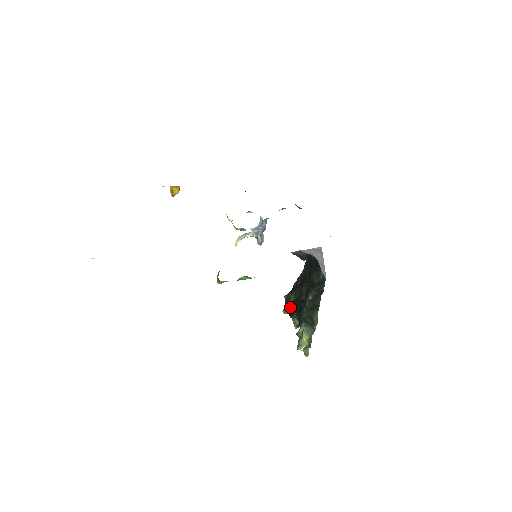
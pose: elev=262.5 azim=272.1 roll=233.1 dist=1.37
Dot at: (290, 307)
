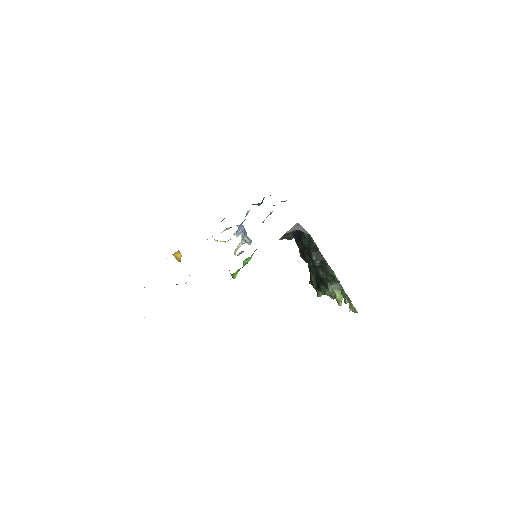
Dot at: (316, 285)
